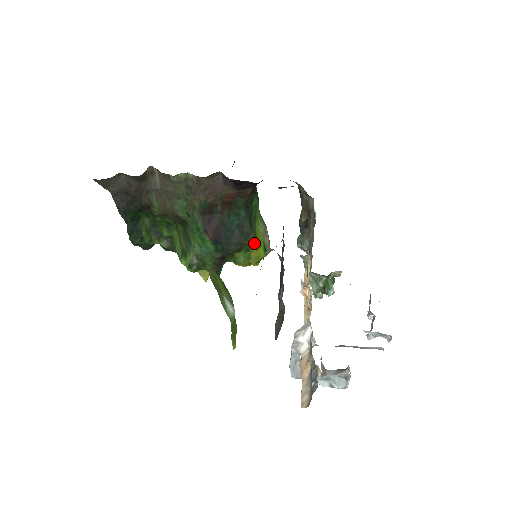
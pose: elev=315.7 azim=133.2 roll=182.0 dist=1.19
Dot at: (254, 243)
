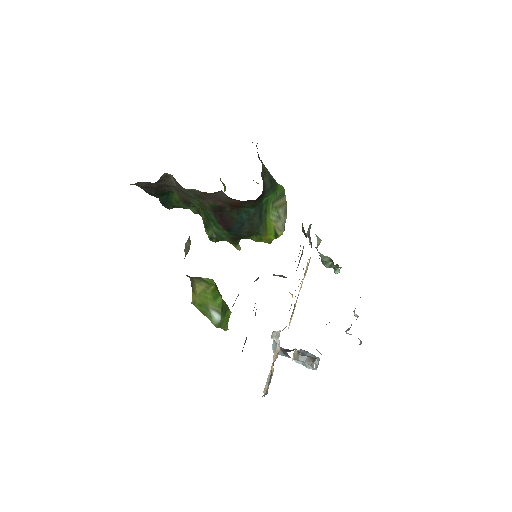
Dot at: (264, 232)
